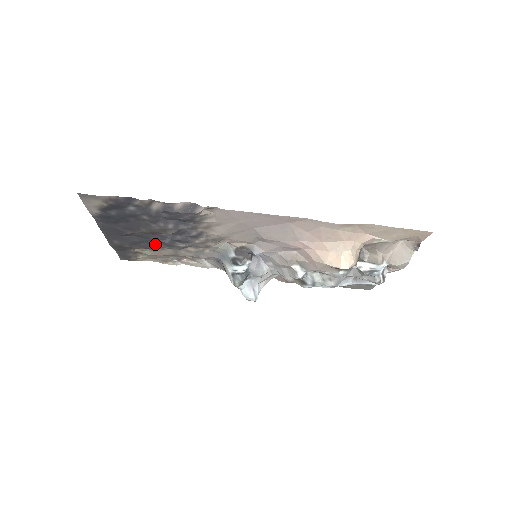
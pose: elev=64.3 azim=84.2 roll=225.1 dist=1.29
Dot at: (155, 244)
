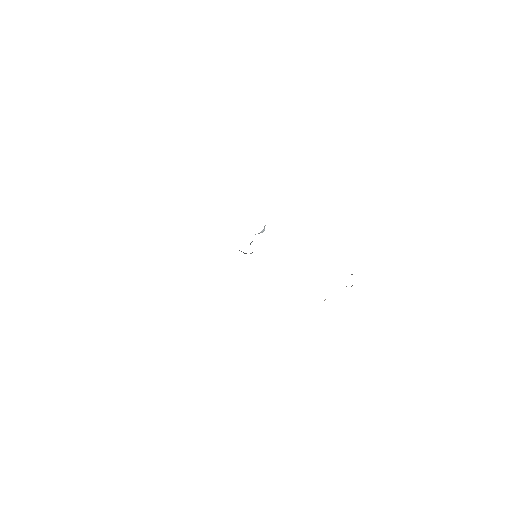
Dot at: occluded
